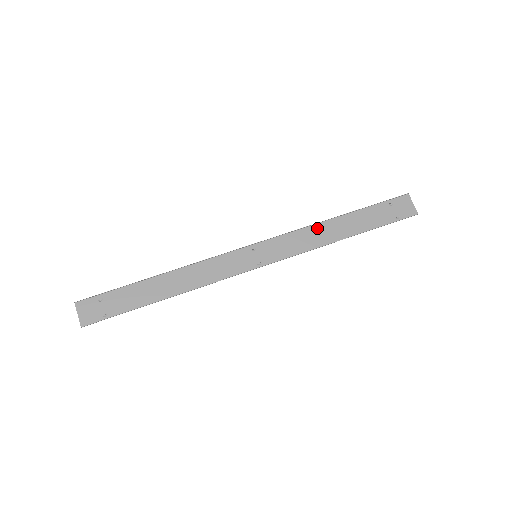
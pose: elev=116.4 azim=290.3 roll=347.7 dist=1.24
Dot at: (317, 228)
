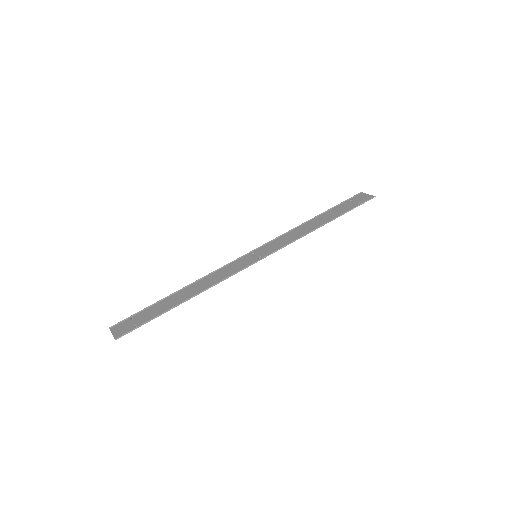
Dot at: (299, 228)
